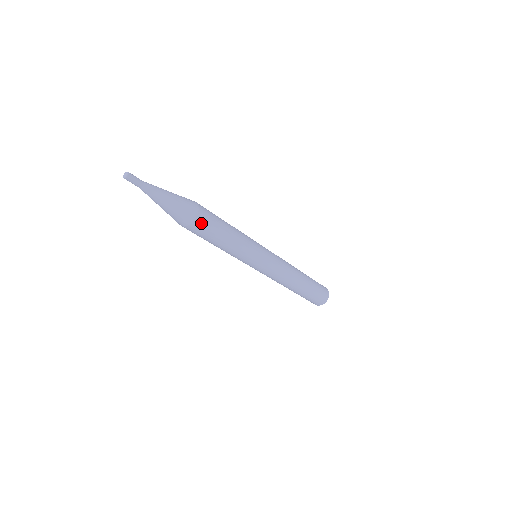
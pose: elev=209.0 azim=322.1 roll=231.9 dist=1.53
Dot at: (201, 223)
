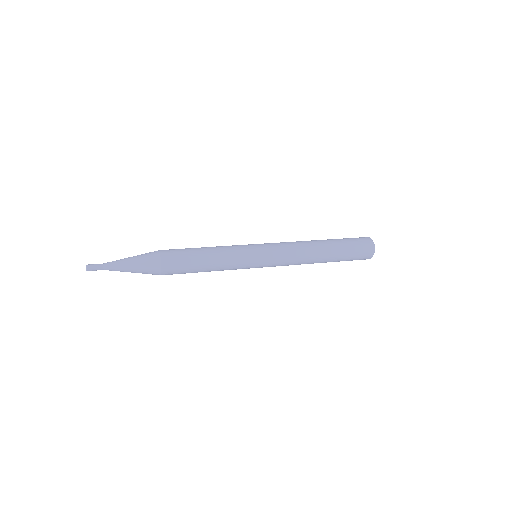
Dot at: (170, 272)
